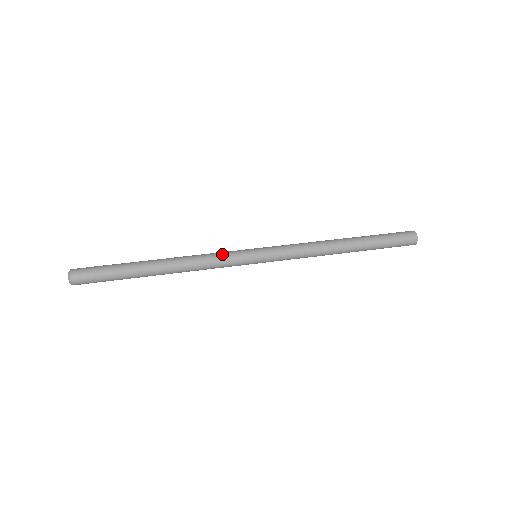
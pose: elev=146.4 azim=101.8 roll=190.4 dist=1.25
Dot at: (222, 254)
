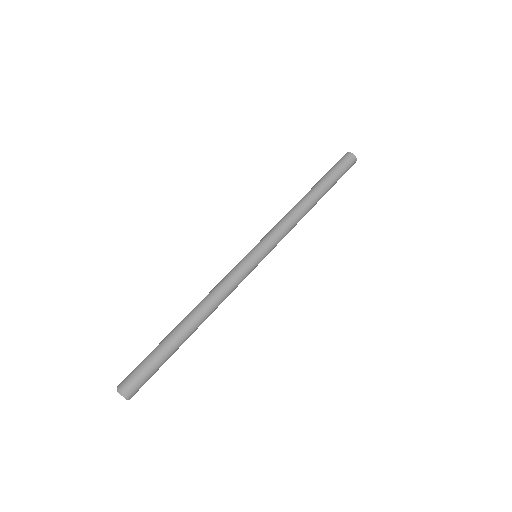
Dot at: (232, 275)
